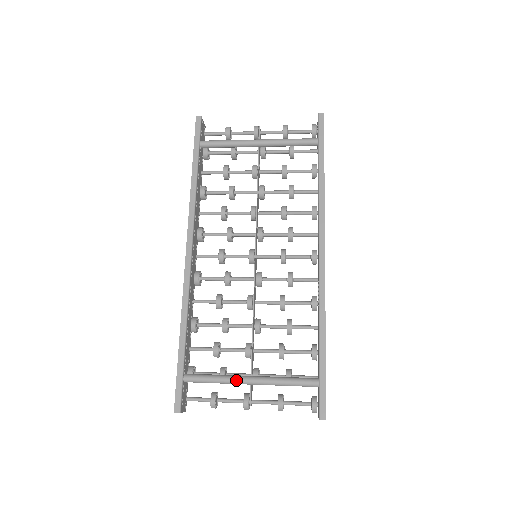
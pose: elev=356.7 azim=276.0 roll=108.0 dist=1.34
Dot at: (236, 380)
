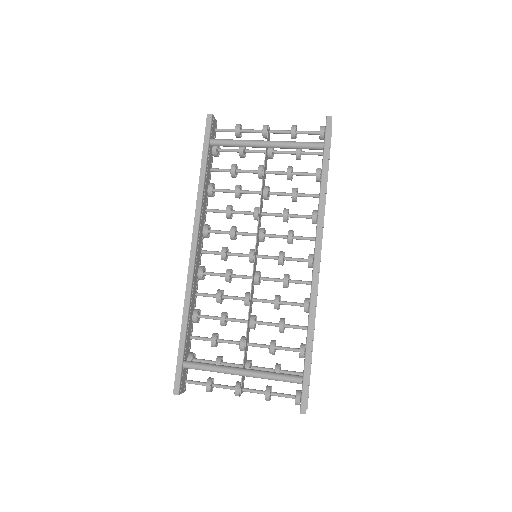
Dot at: (229, 371)
